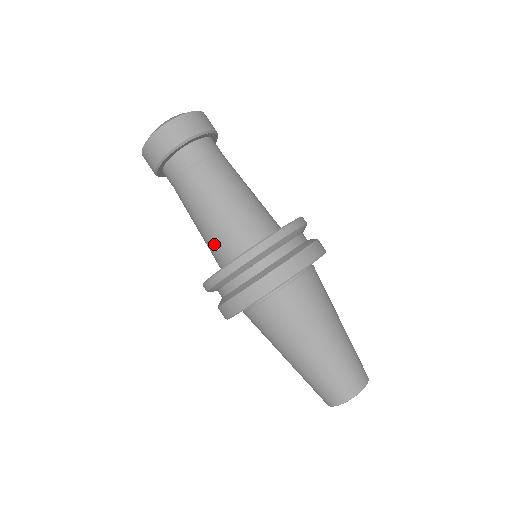
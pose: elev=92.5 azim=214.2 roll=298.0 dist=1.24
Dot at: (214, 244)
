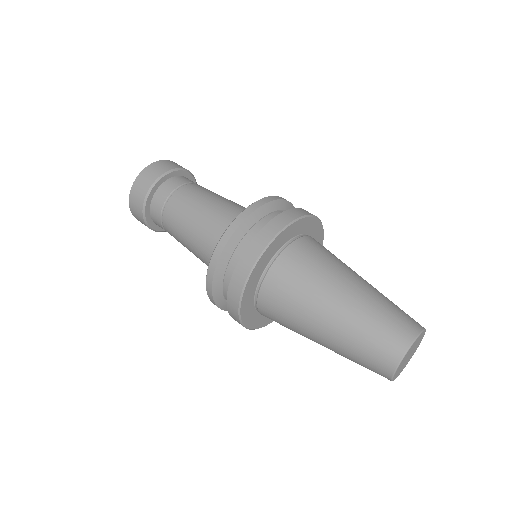
Dot at: (216, 229)
